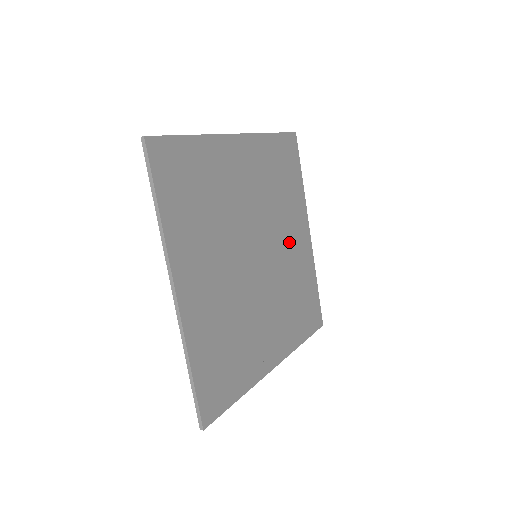
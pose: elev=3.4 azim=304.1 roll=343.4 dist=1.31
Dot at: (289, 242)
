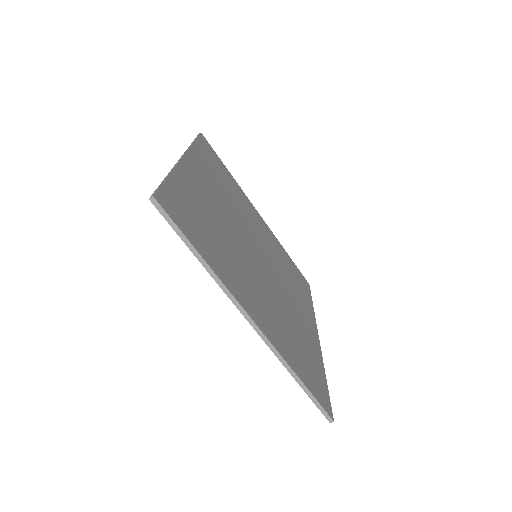
Dot at: (293, 303)
